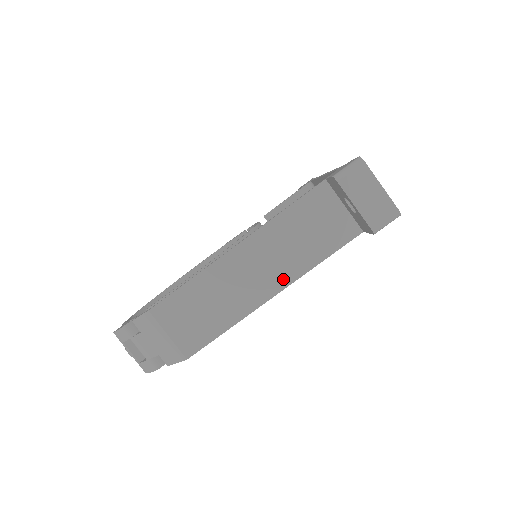
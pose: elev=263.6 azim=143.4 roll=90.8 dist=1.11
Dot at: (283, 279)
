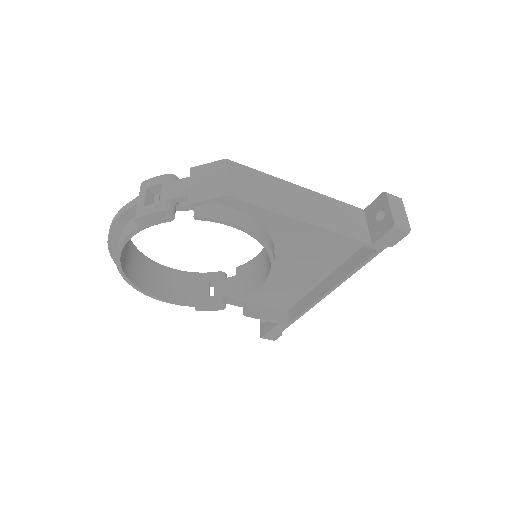
Dot at: (315, 221)
